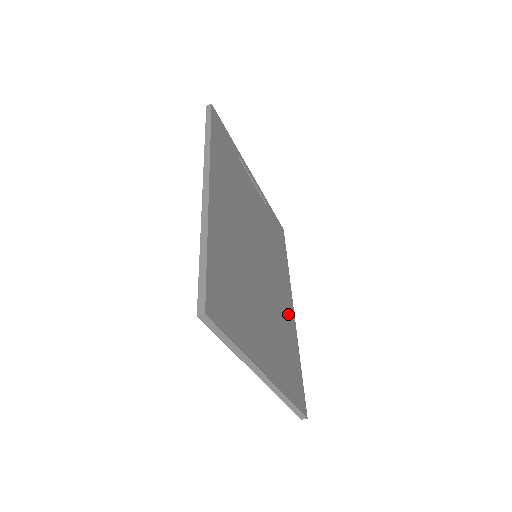
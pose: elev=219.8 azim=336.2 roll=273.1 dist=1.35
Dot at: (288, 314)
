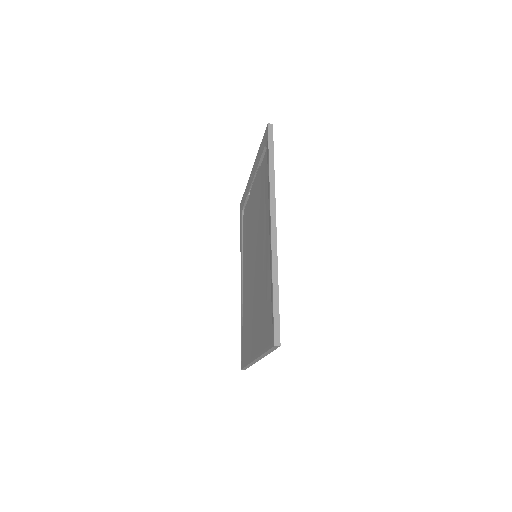
Dot at: occluded
